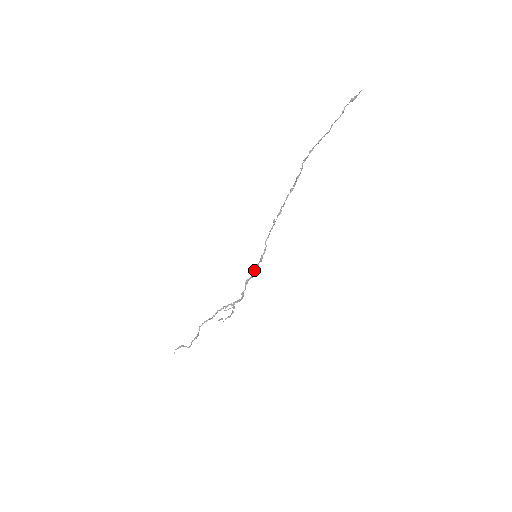
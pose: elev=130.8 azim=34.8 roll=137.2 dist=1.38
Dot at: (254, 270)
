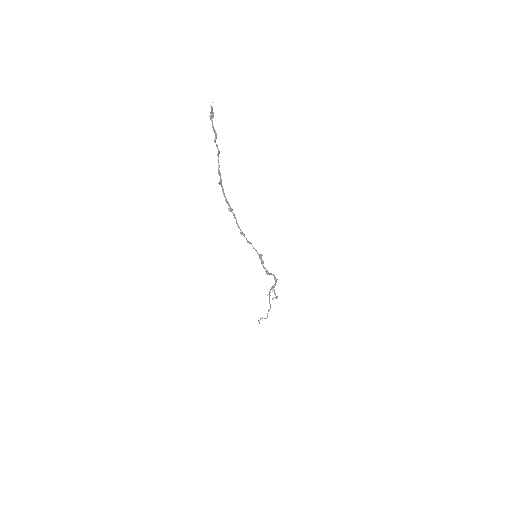
Dot at: (263, 266)
